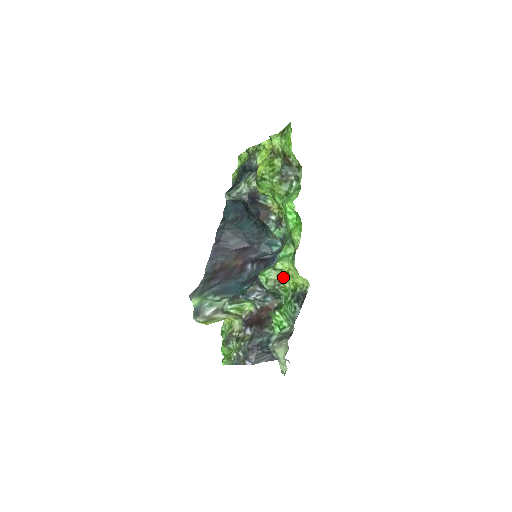
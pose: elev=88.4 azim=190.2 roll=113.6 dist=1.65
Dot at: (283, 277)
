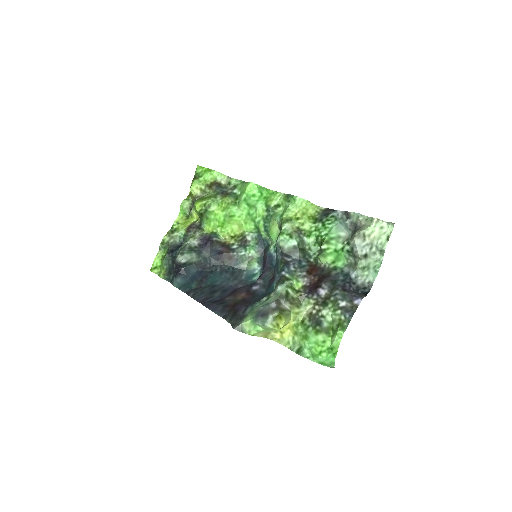
Dot at: (297, 226)
